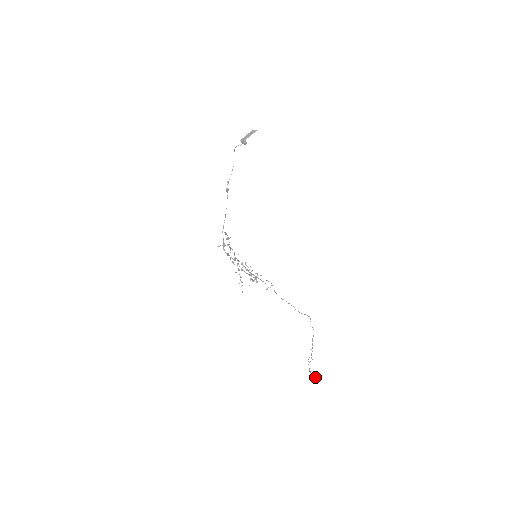
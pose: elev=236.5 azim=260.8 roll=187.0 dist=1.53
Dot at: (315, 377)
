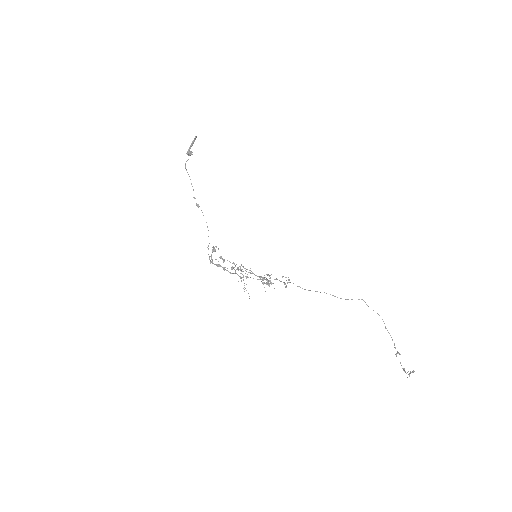
Dot at: (409, 374)
